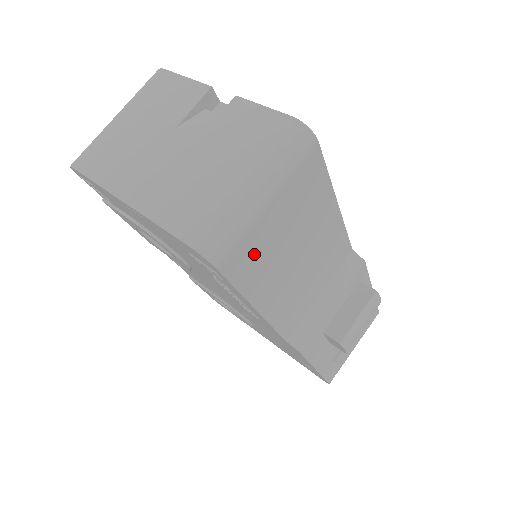
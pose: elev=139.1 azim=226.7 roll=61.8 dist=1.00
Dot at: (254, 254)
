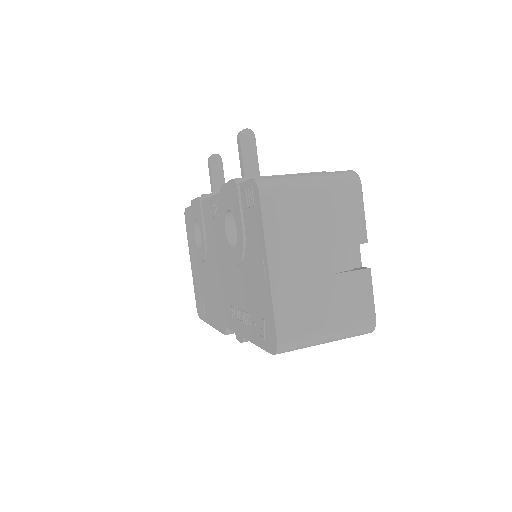
Dot at: occluded
